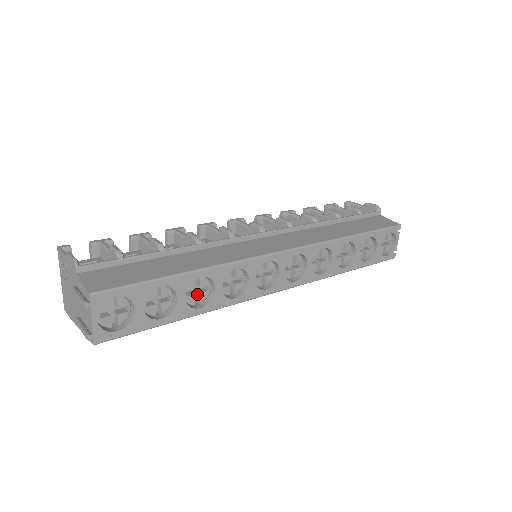
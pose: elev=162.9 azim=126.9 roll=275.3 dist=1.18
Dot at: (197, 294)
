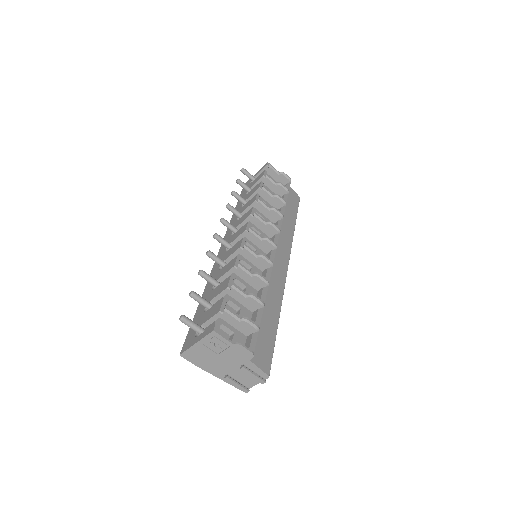
Dot at: occluded
